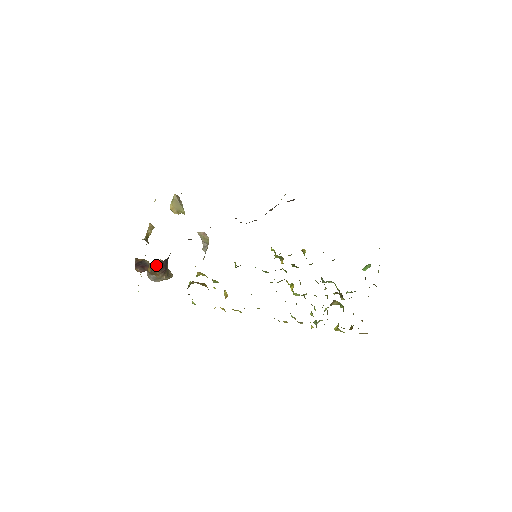
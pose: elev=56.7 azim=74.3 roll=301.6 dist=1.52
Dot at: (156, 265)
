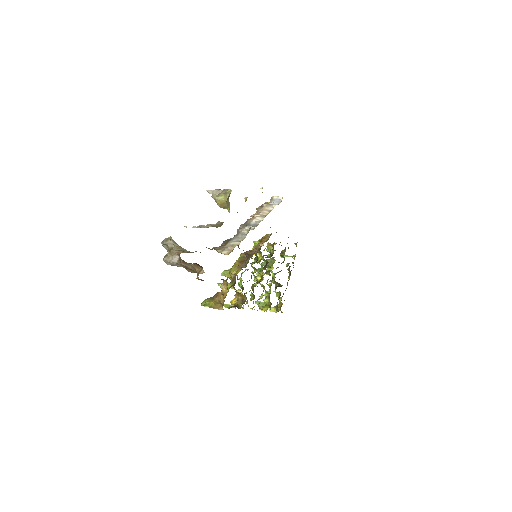
Dot at: occluded
